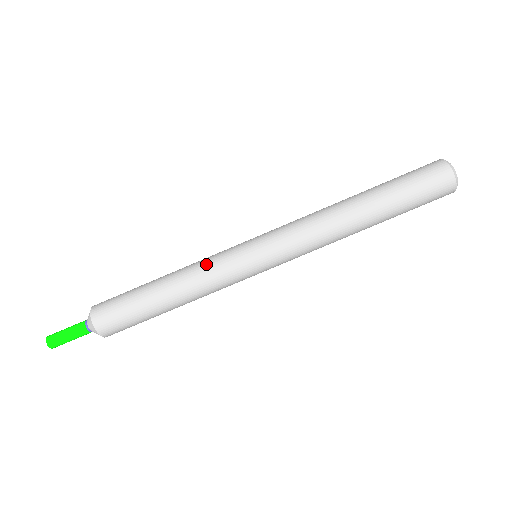
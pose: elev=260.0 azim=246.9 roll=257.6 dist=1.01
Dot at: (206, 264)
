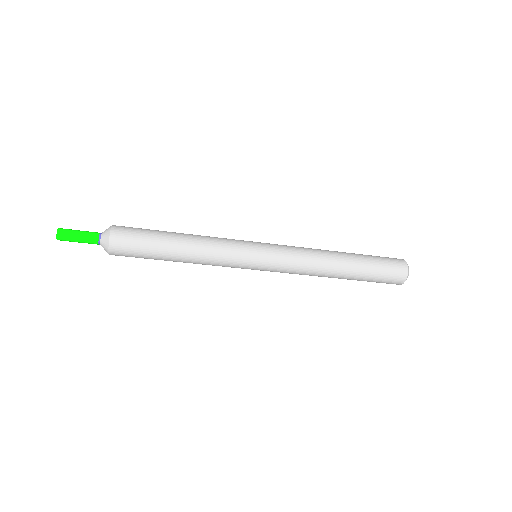
Dot at: (218, 265)
